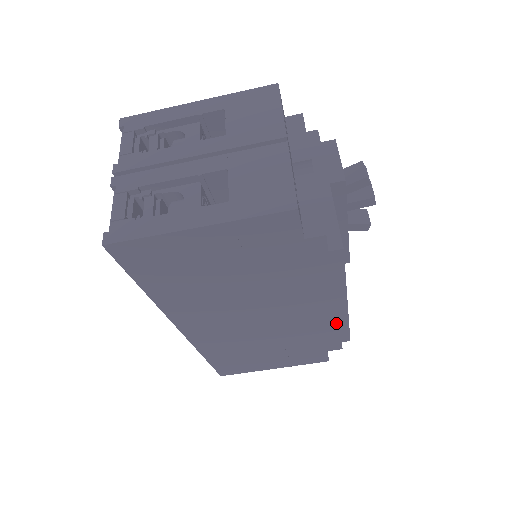
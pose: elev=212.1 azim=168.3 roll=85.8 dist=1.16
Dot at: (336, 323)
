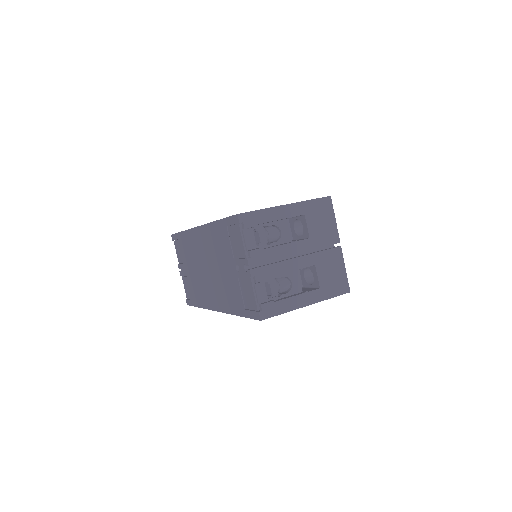
Dot at: occluded
